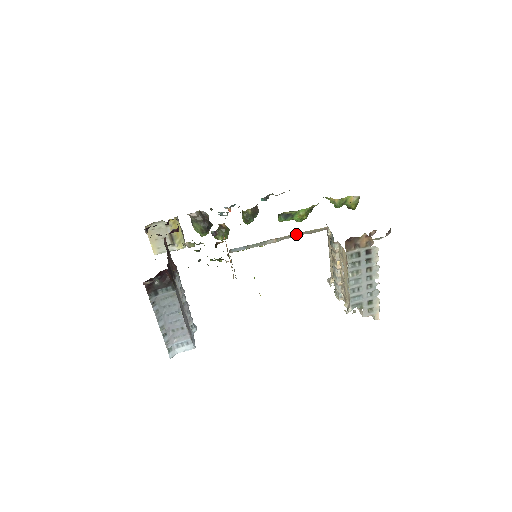
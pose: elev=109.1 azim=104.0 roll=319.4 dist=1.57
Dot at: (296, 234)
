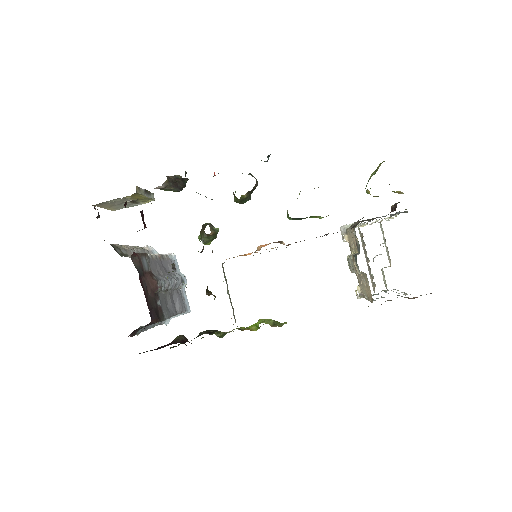
Dot at: occluded
